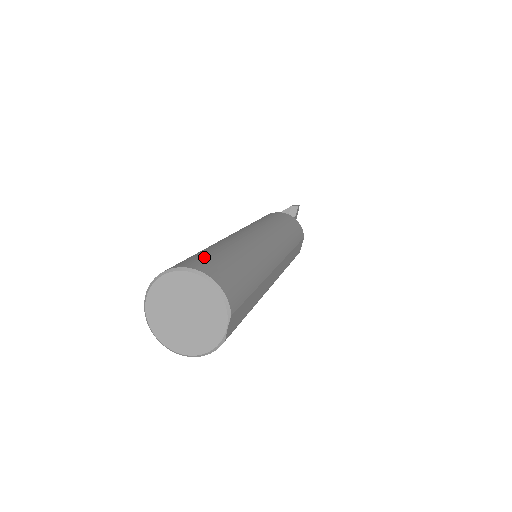
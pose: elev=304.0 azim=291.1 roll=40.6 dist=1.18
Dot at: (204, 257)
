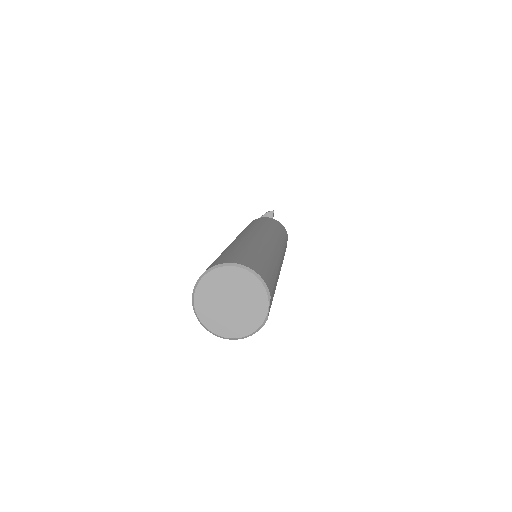
Dot at: (234, 255)
